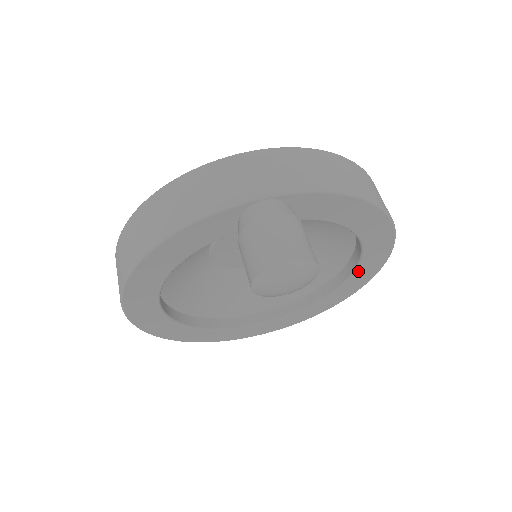
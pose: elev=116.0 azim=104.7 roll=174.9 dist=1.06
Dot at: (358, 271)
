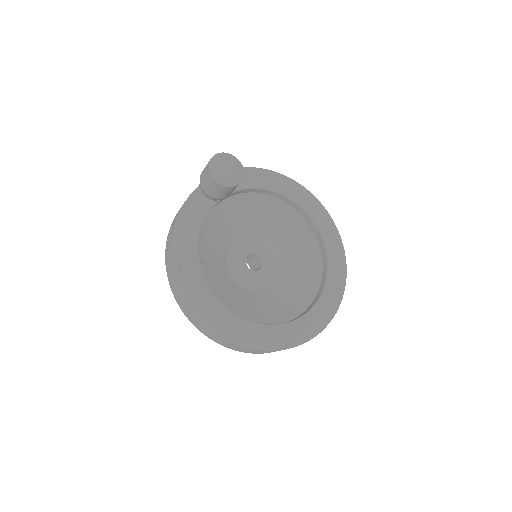
Dot at: (319, 226)
